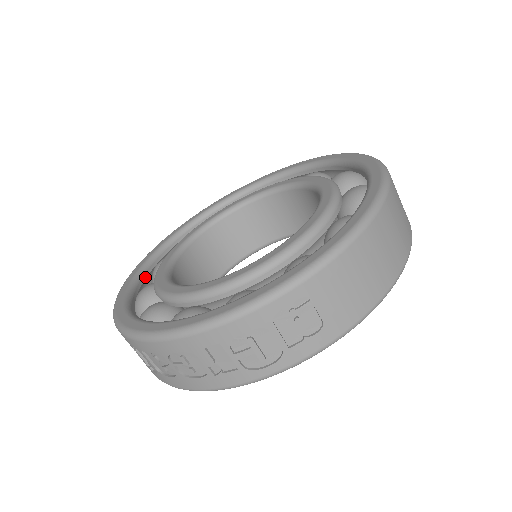
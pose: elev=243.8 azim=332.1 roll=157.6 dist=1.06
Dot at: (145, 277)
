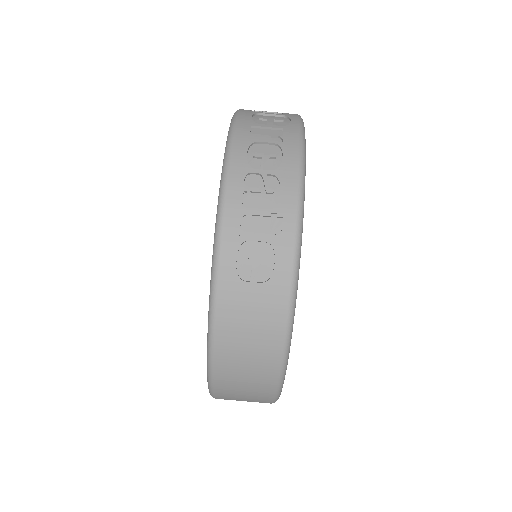
Dot at: occluded
